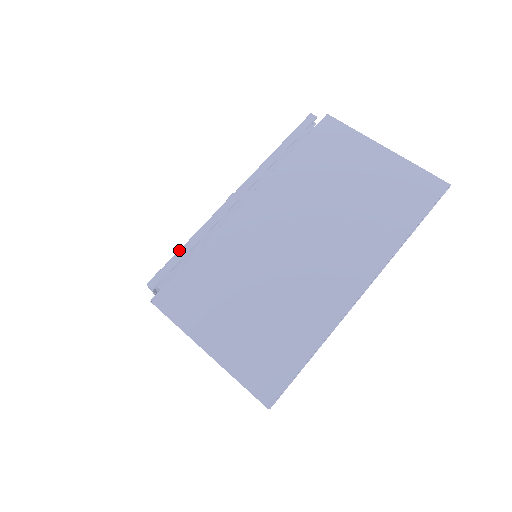
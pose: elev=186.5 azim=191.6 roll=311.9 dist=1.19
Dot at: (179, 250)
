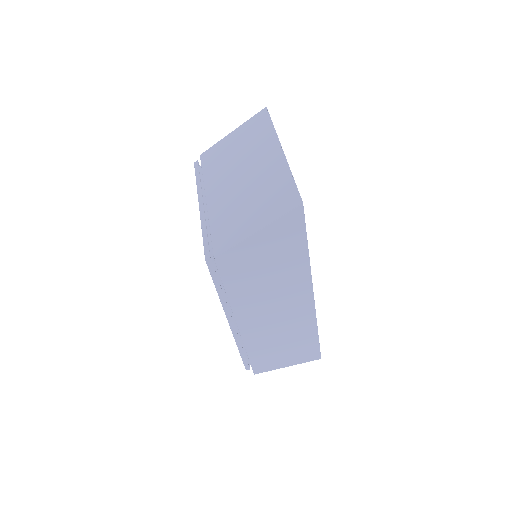
Dot at: occluded
